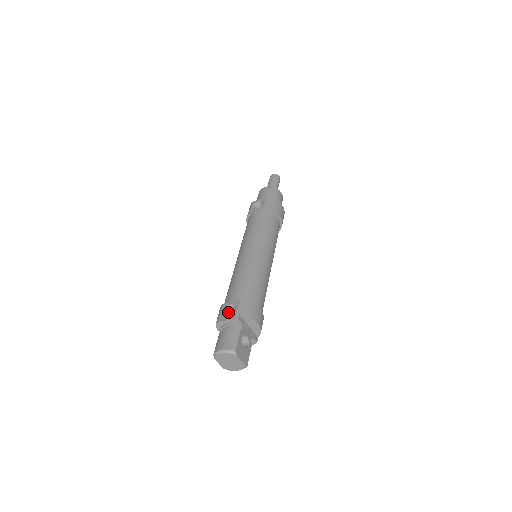
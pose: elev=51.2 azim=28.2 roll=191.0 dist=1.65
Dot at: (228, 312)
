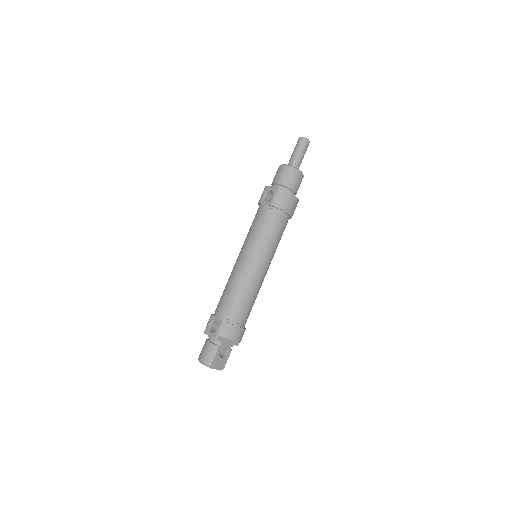
Dot at: (215, 323)
